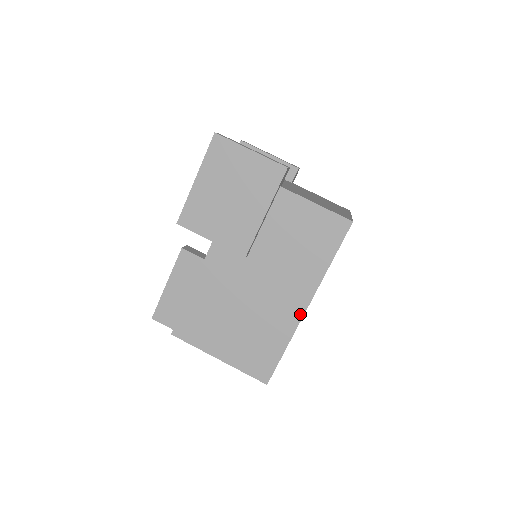
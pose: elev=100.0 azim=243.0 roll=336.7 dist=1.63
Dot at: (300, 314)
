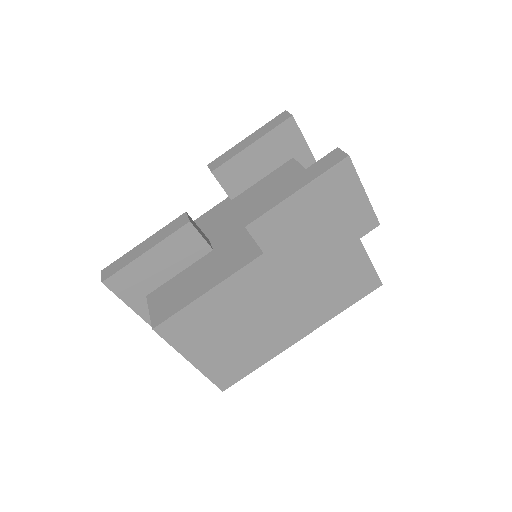
Dot at: (292, 342)
